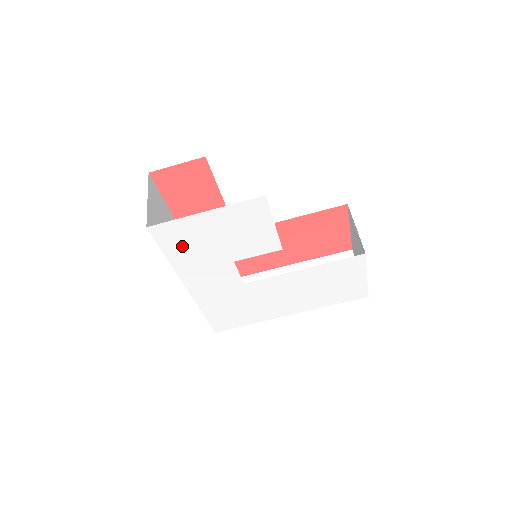
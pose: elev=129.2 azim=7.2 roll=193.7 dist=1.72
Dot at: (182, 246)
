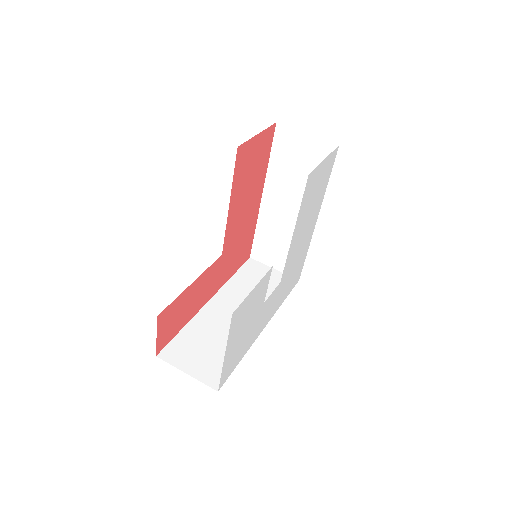
Dot at: (238, 354)
